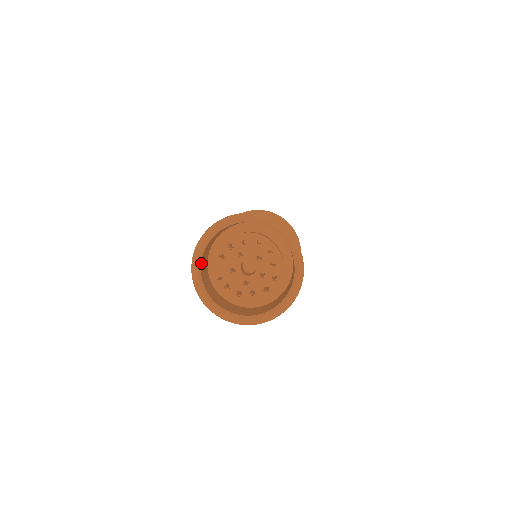
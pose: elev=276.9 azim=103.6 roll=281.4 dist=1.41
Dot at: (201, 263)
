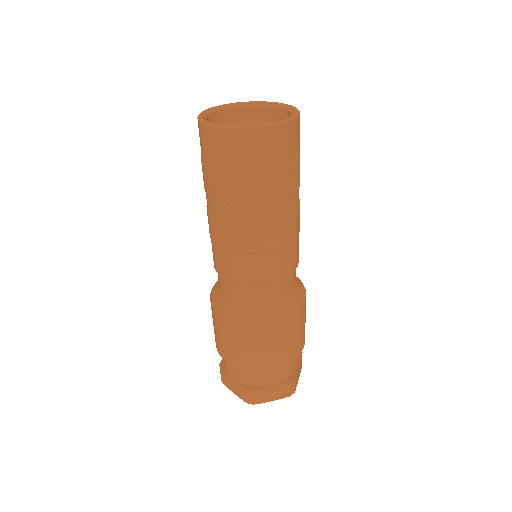
Dot at: occluded
